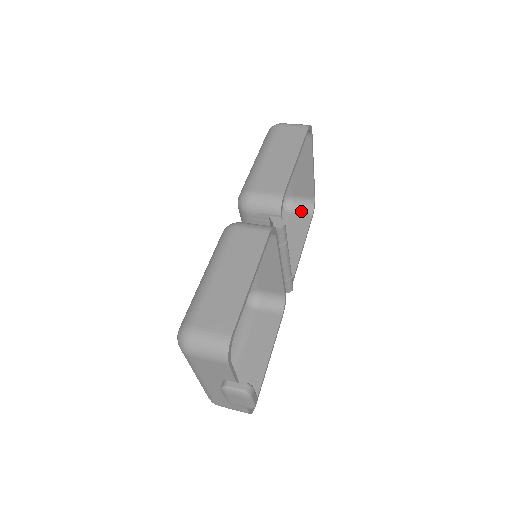
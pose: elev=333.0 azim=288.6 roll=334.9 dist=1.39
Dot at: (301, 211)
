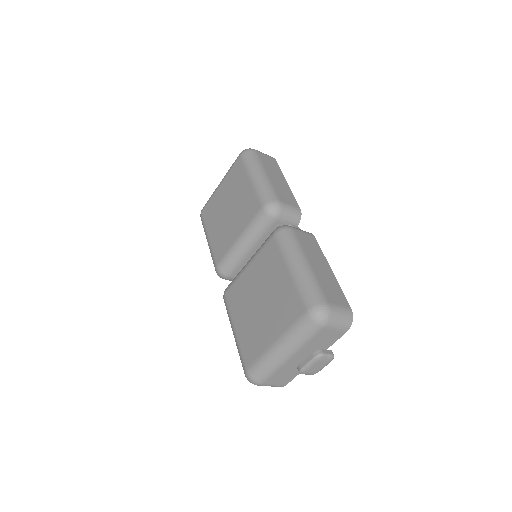
Dot at: occluded
